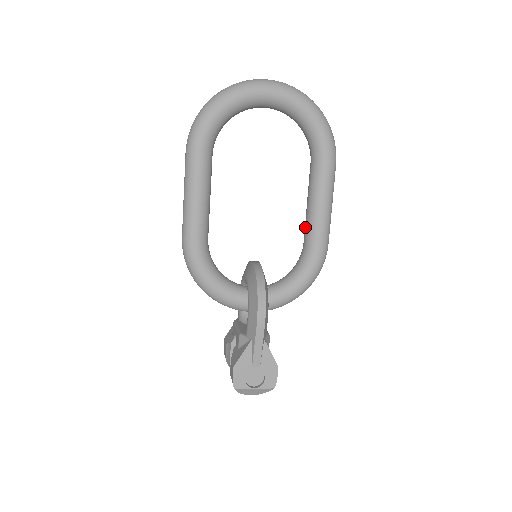
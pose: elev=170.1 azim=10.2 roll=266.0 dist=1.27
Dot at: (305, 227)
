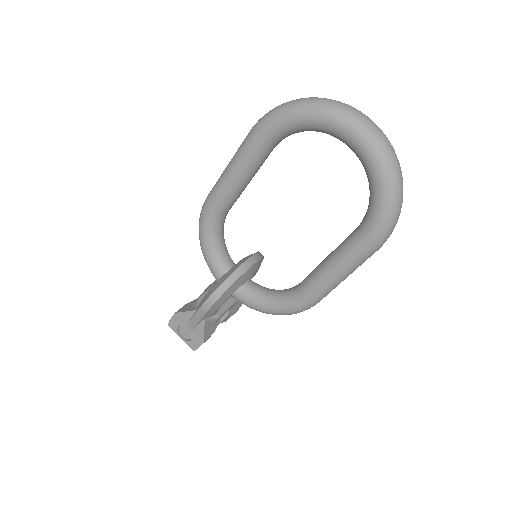
Dot at: (311, 272)
